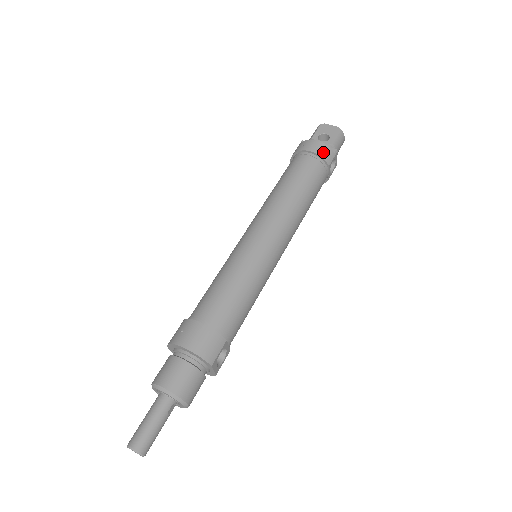
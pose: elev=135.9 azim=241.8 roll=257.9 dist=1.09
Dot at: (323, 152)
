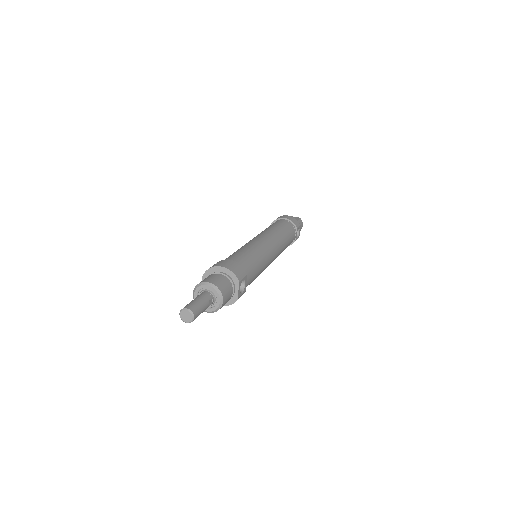
Dot at: (293, 220)
